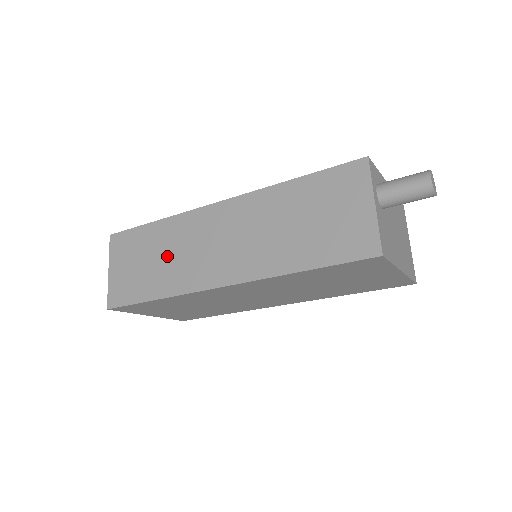
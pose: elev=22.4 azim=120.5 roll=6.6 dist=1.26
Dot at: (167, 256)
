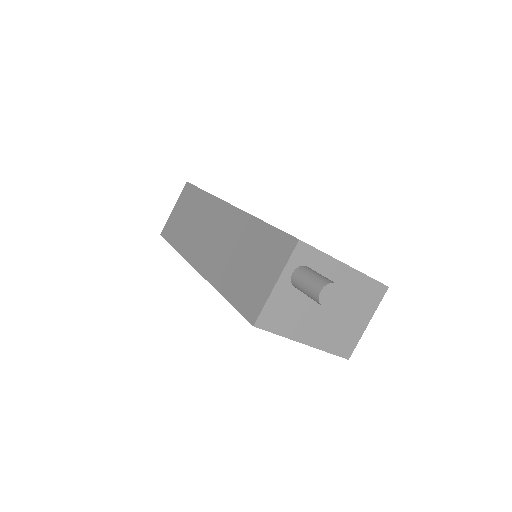
Dot at: (193, 222)
